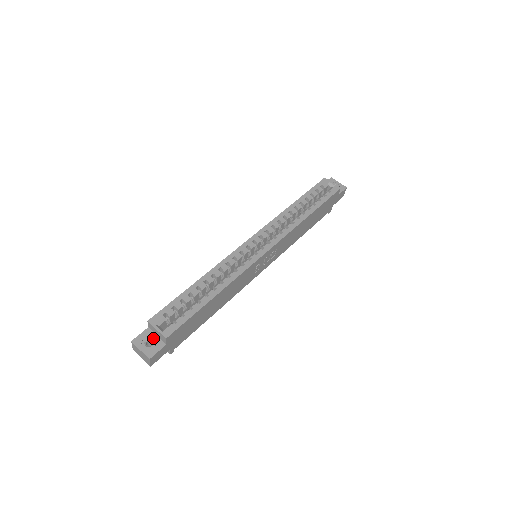
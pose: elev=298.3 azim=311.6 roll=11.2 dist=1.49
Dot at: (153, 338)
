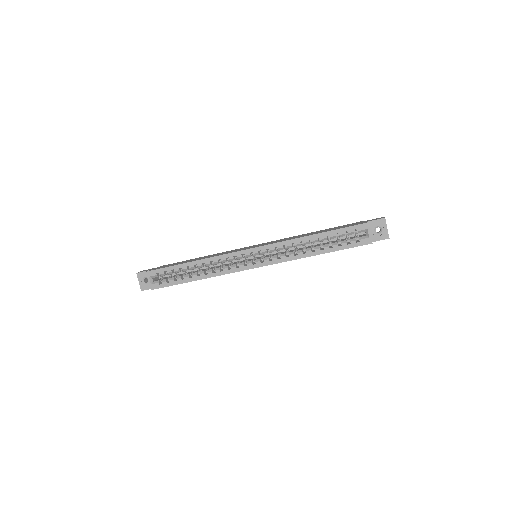
Dot at: occluded
